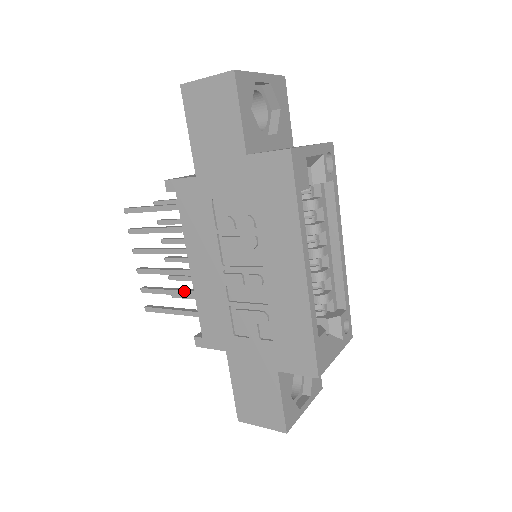
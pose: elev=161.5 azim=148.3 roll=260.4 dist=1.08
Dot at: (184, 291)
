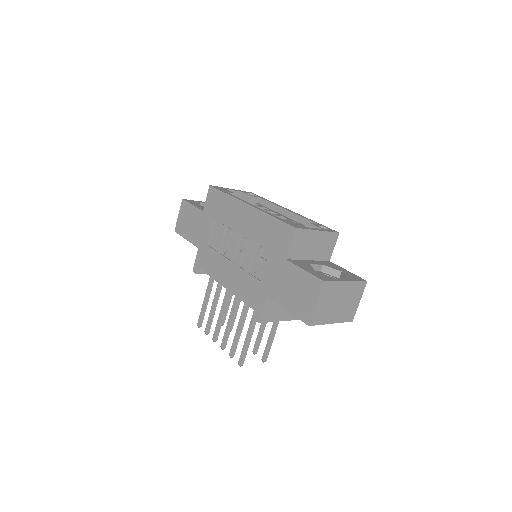
Dot at: (241, 315)
